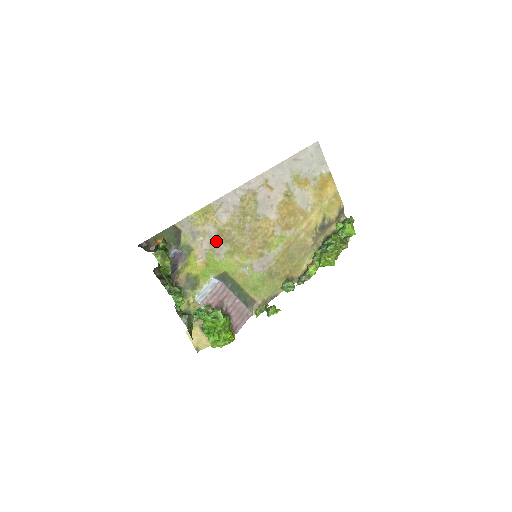
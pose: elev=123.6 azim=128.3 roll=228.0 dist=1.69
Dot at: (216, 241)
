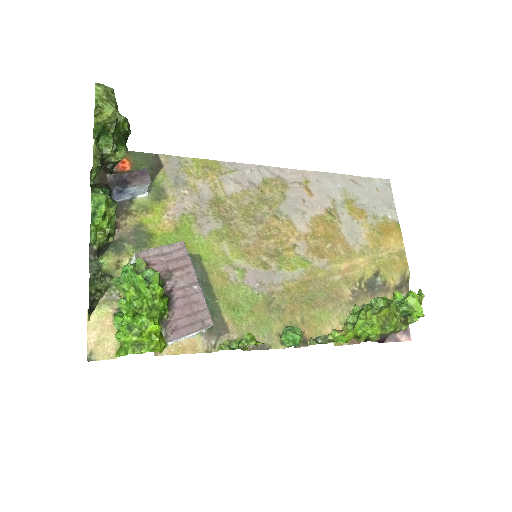
Dot at: (205, 208)
